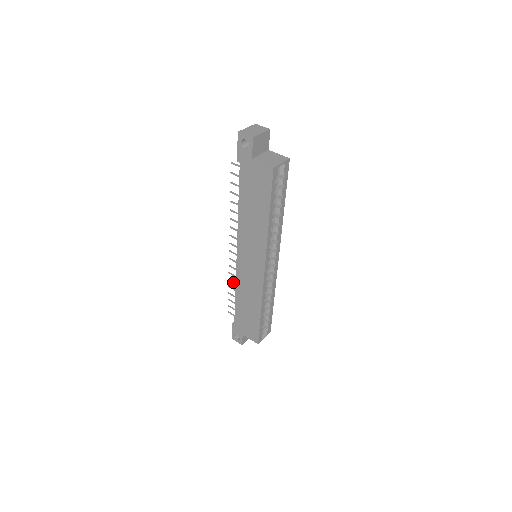
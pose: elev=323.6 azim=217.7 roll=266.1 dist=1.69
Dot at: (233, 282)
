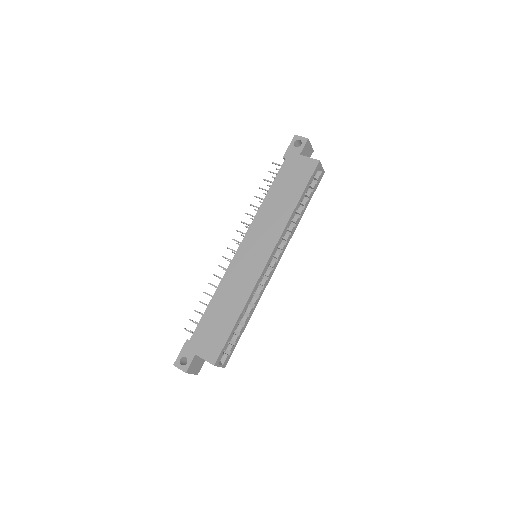
Dot at: (214, 285)
